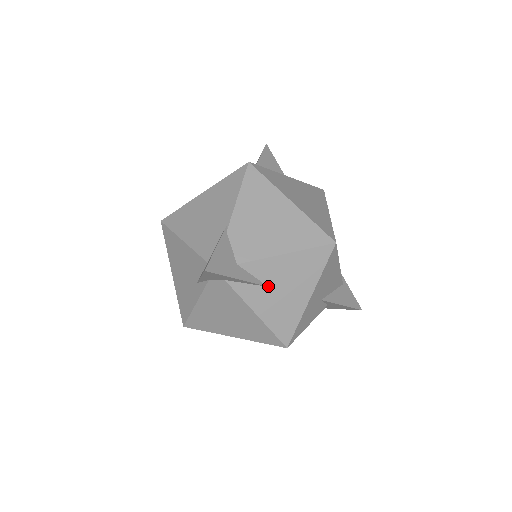
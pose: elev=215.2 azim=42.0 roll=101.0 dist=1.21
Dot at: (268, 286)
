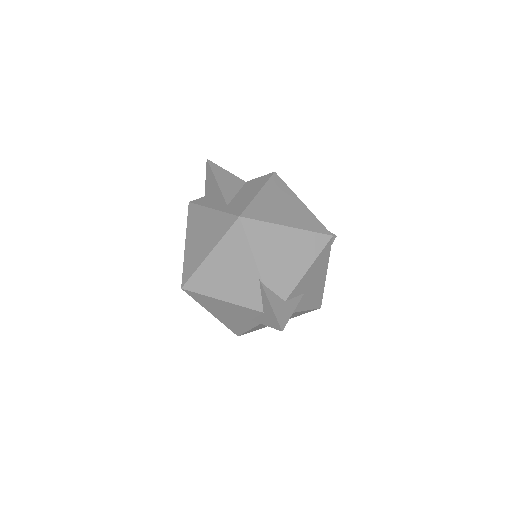
Dot at: (304, 293)
